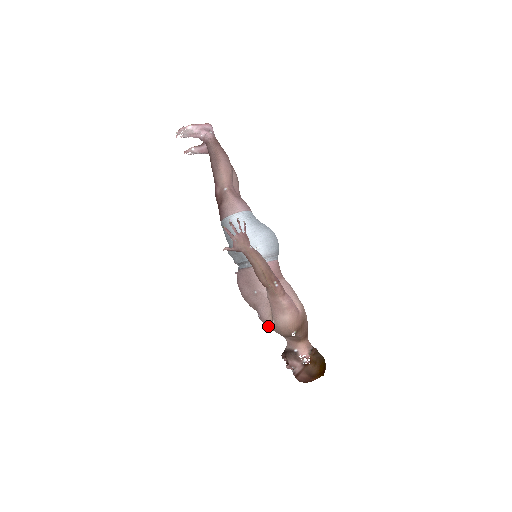
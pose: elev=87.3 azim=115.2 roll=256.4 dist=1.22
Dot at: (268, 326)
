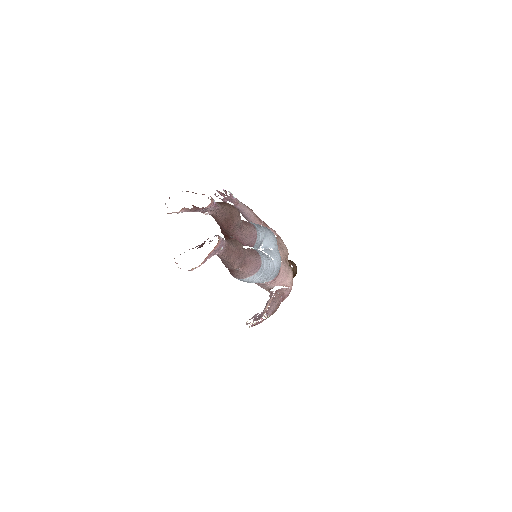
Dot at: occluded
